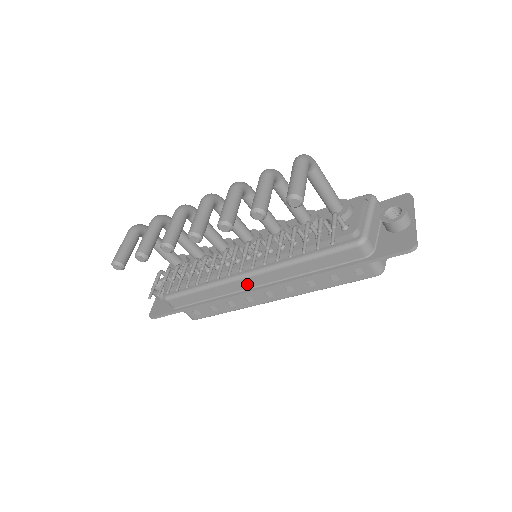
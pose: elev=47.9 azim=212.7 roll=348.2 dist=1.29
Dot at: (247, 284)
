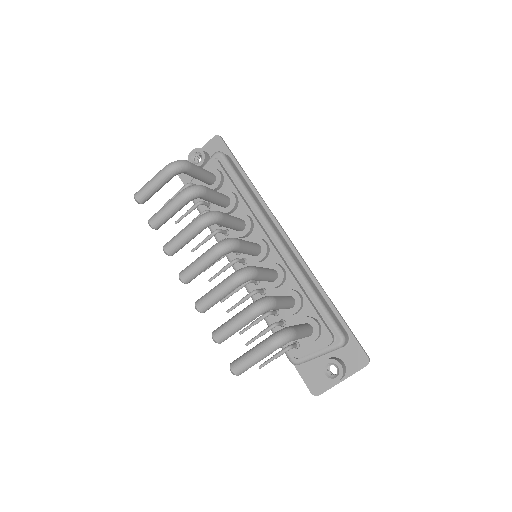
Dot at: occluded
